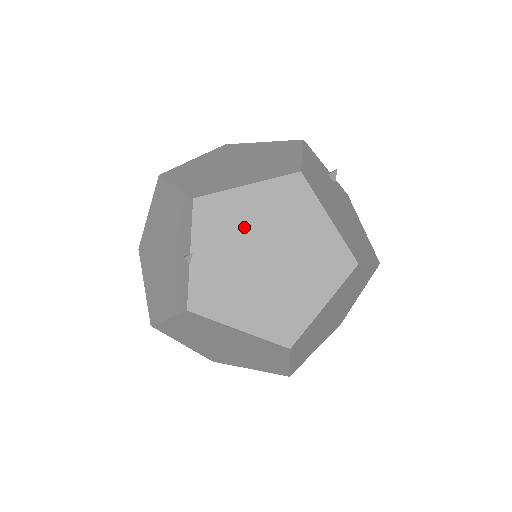
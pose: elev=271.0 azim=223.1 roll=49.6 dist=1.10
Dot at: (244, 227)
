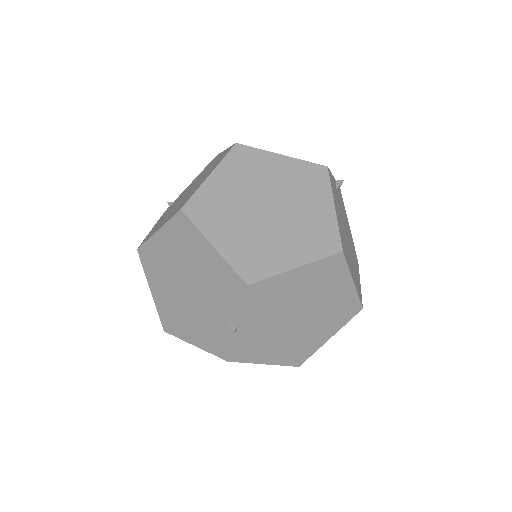
Dot at: (286, 299)
